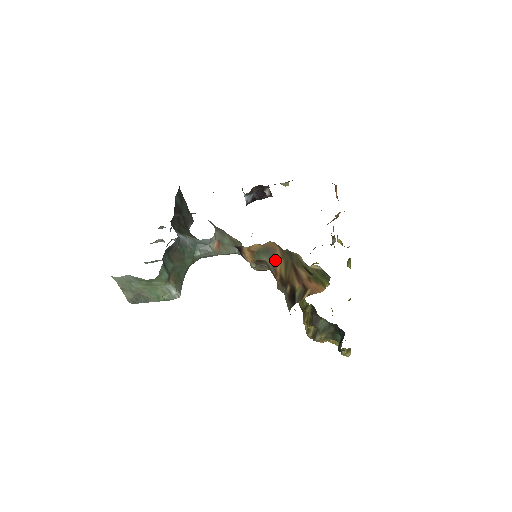
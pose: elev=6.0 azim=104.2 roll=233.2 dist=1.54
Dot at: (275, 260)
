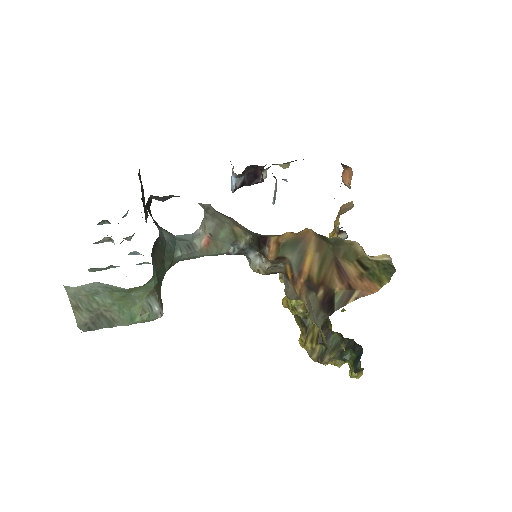
Dot at: (303, 256)
